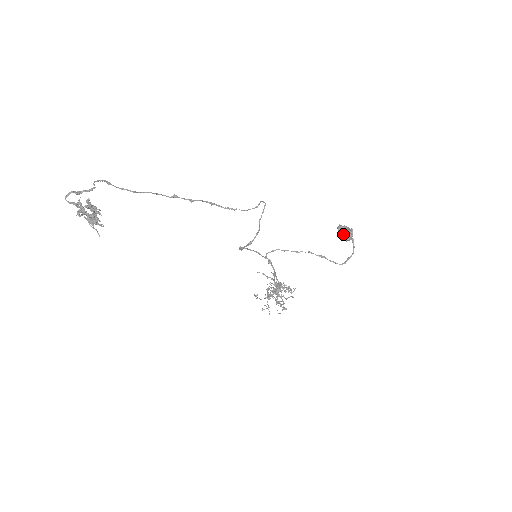
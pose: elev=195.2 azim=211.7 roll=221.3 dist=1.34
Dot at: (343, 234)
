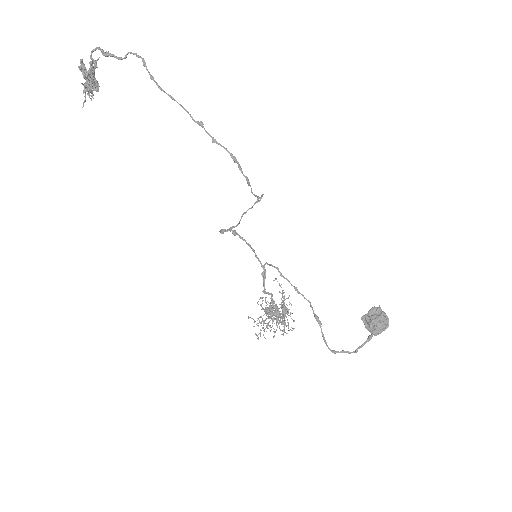
Dot at: (369, 320)
